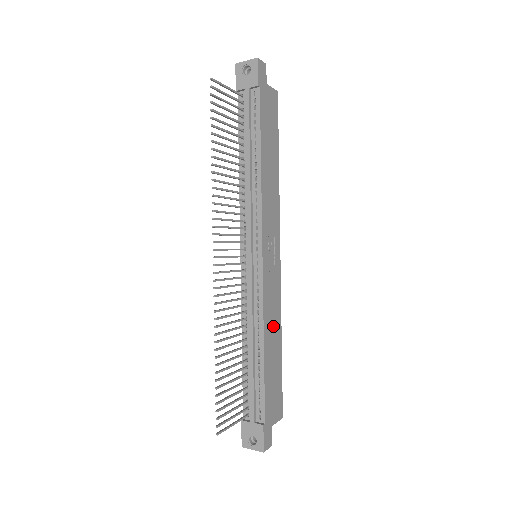
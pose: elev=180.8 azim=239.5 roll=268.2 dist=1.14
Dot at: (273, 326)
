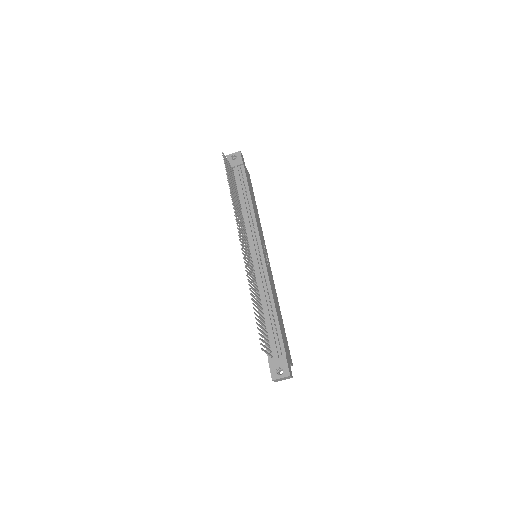
Dot at: (275, 298)
